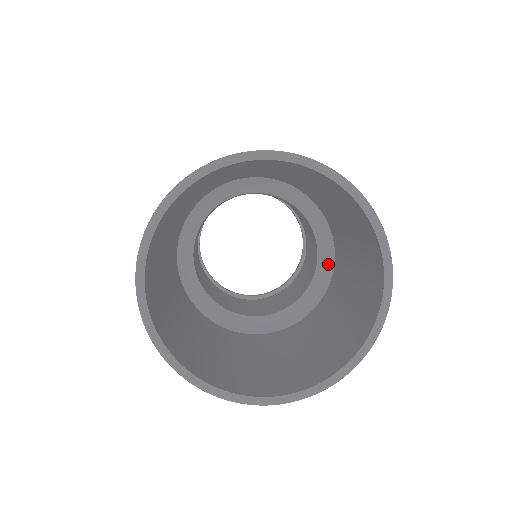
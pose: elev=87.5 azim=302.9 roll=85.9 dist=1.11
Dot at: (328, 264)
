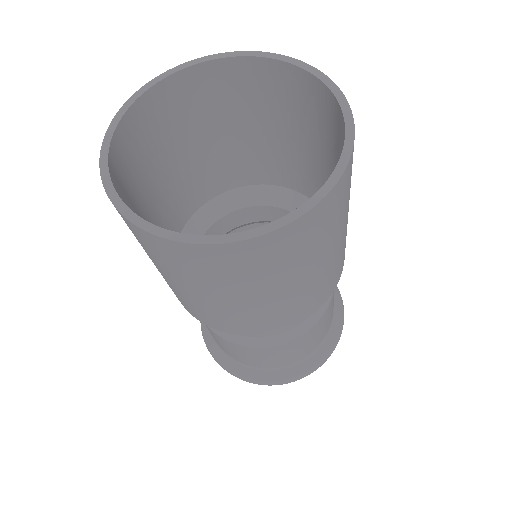
Dot at: occluded
